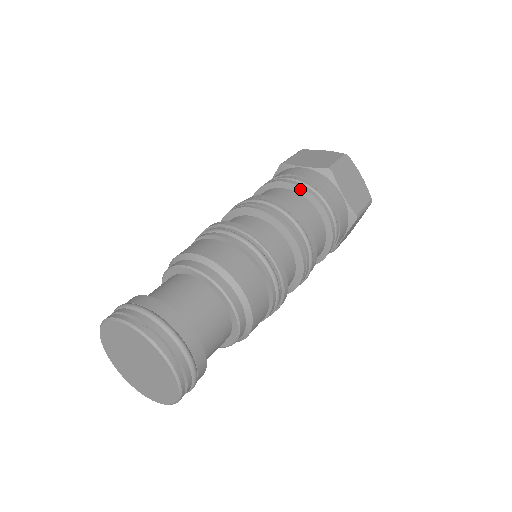
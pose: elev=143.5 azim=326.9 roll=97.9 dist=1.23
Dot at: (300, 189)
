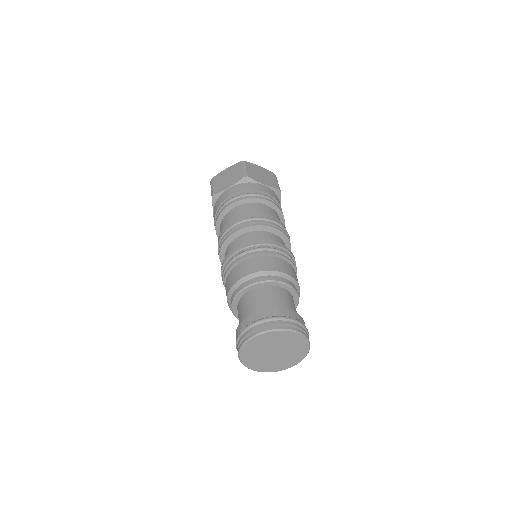
Dot at: (277, 208)
